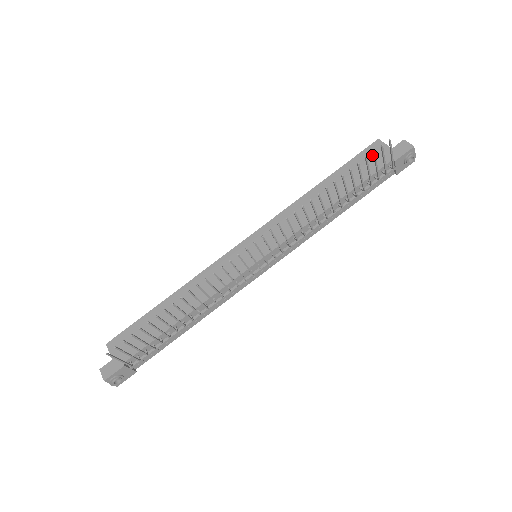
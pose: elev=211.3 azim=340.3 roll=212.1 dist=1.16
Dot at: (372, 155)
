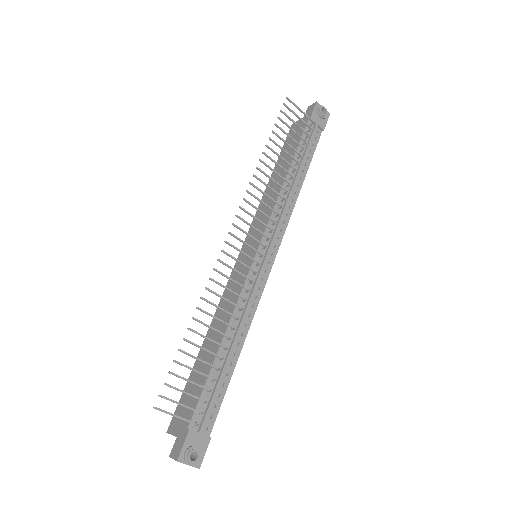
Dot at: occluded
